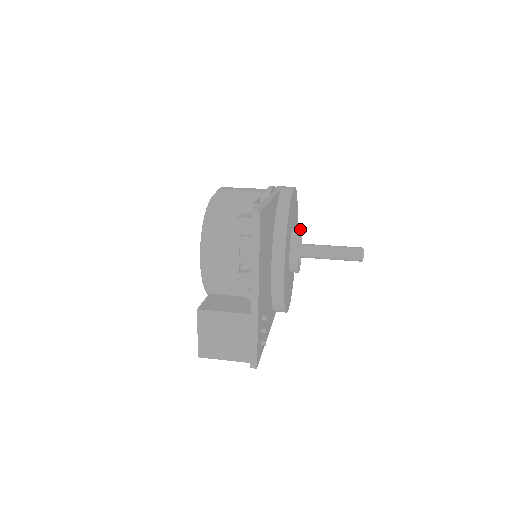
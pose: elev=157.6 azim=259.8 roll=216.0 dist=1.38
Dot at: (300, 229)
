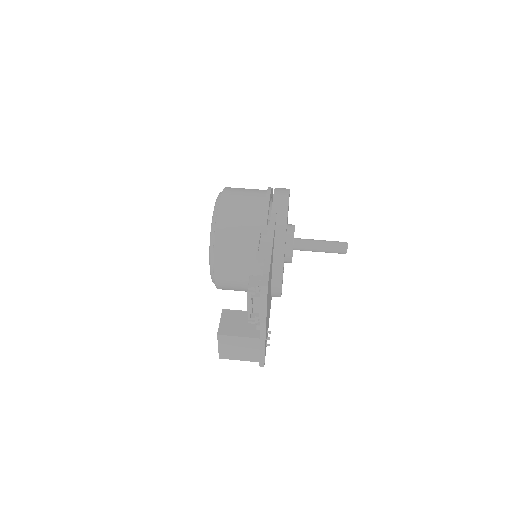
Dot at: (293, 230)
